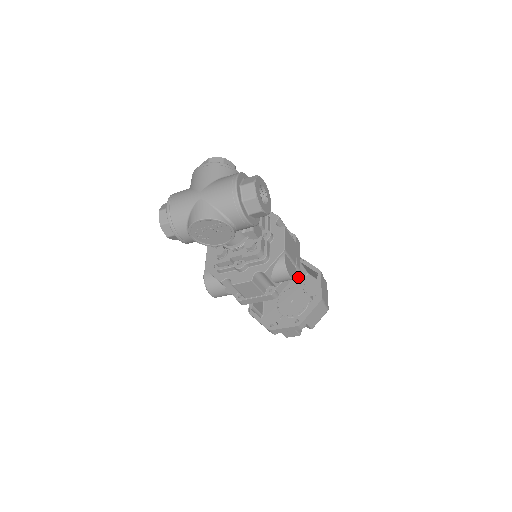
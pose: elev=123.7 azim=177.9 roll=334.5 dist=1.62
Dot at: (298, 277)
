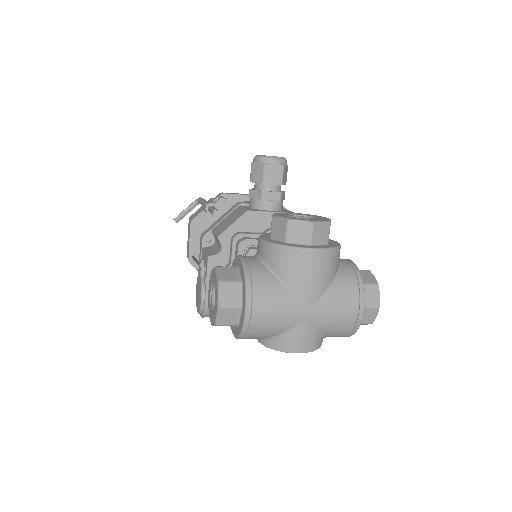
Dot at: occluded
